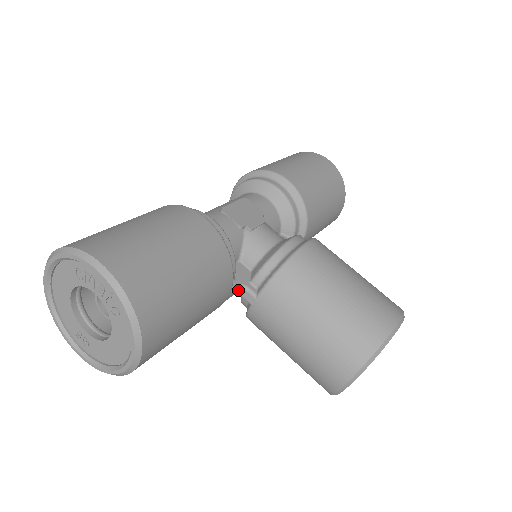
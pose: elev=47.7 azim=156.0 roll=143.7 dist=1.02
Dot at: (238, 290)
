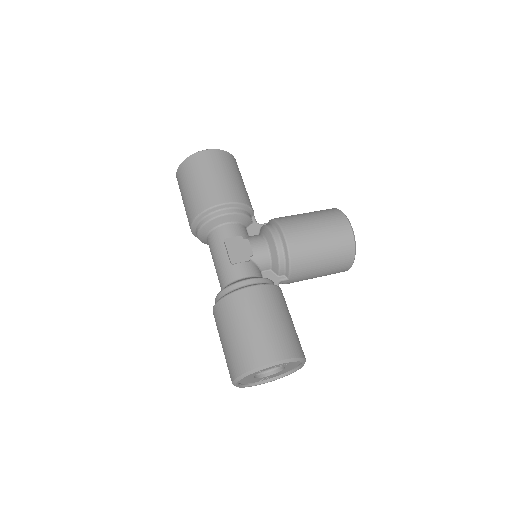
Dot at: (278, 285)
